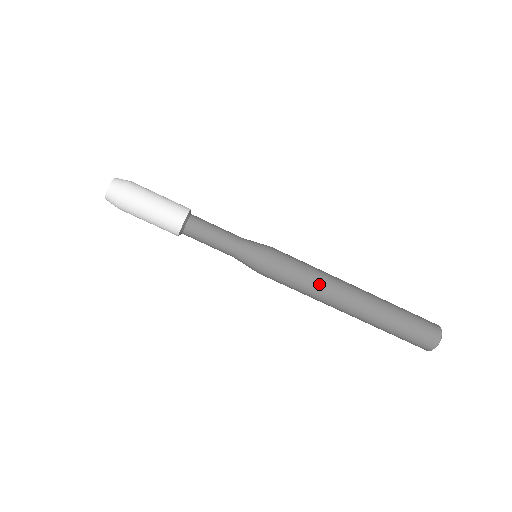
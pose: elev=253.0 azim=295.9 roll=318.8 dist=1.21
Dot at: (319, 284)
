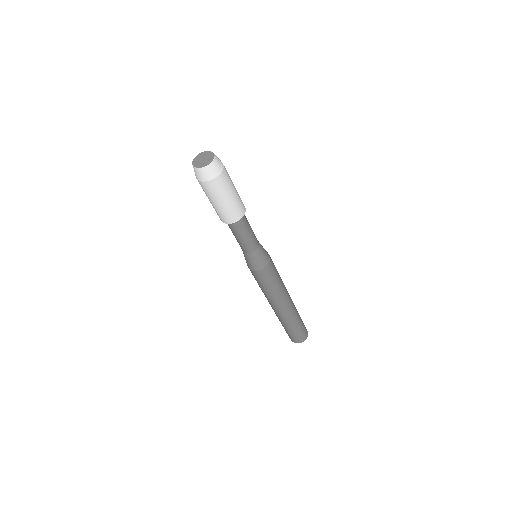
Dot at: (278, 293)
